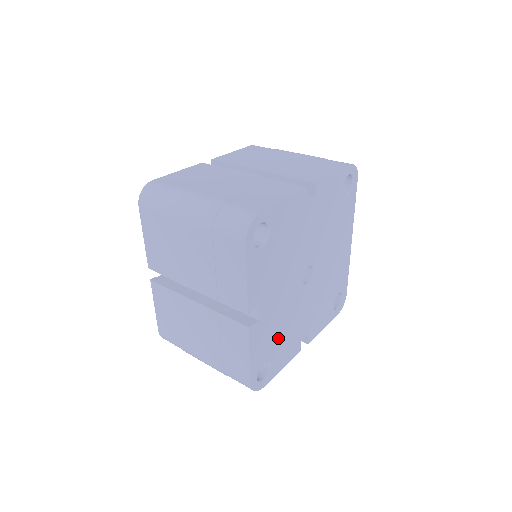
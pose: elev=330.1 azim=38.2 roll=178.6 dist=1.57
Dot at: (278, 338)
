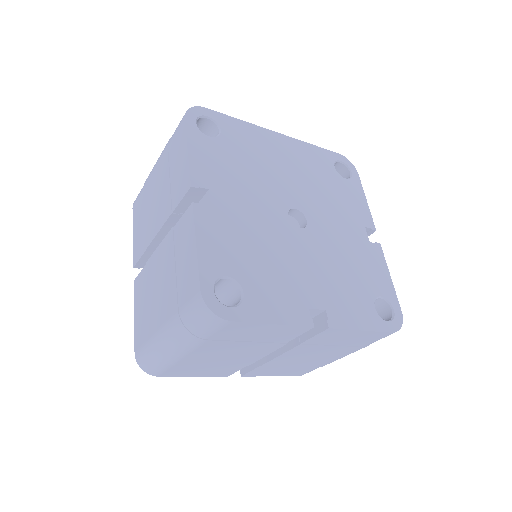
Dot at: (355, 280)
